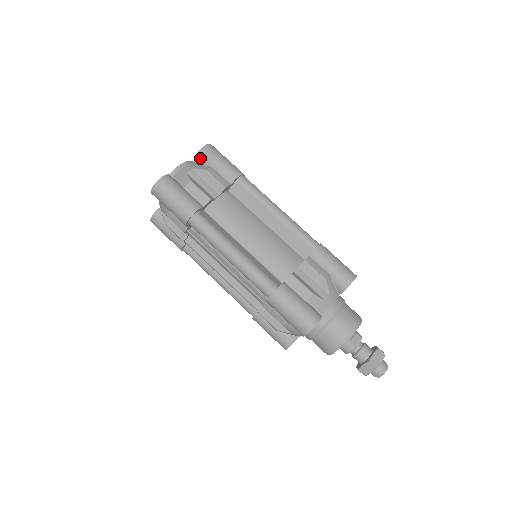
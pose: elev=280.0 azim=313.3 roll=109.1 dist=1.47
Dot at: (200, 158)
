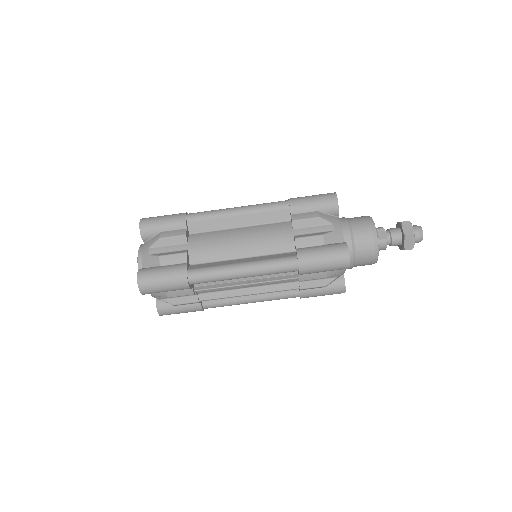
Dot at: (146, 235)
